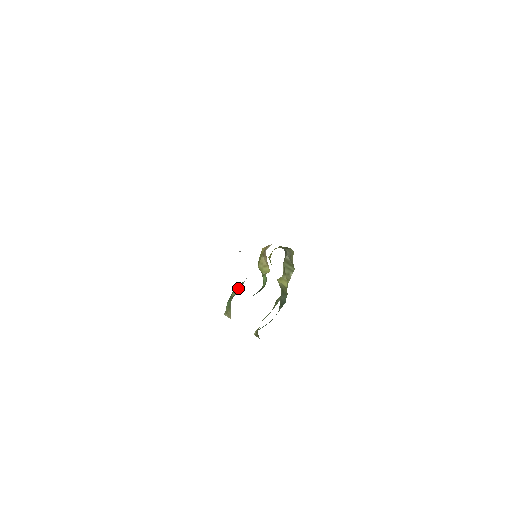
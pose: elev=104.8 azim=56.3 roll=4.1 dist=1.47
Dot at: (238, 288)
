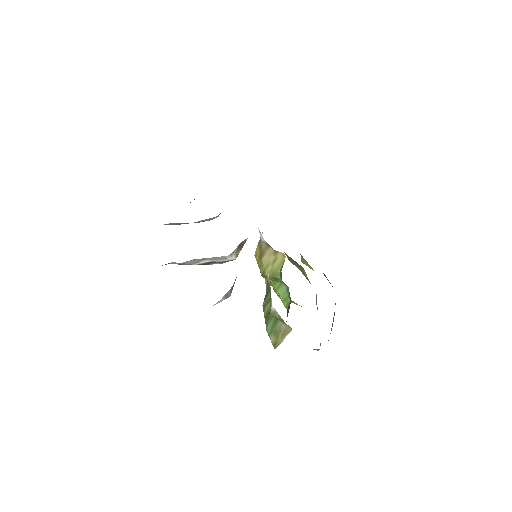
Dot at: (267, 295)
